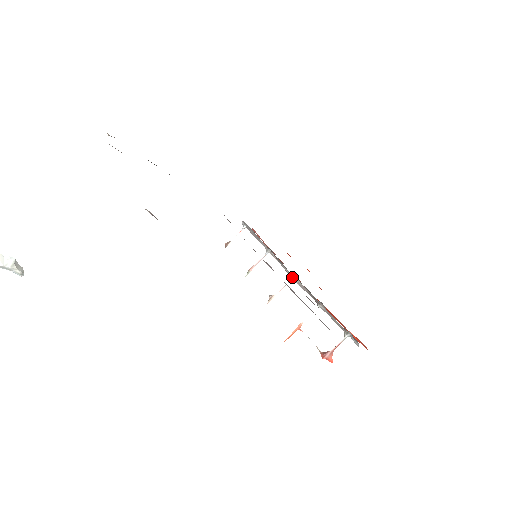
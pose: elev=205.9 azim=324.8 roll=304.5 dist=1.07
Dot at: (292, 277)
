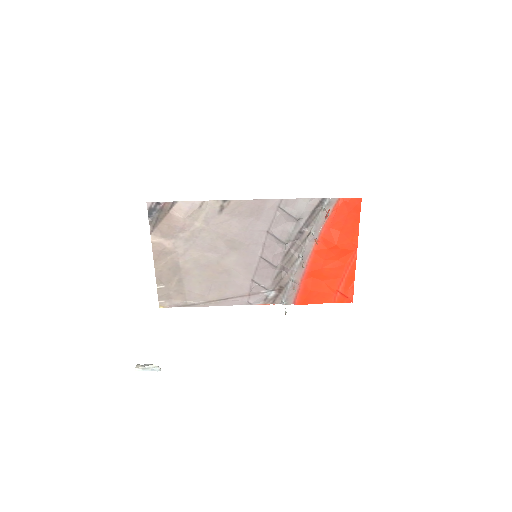
Dot at: (301, 257)
